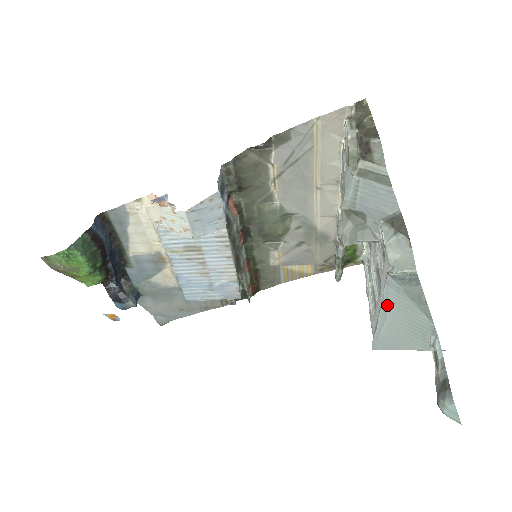
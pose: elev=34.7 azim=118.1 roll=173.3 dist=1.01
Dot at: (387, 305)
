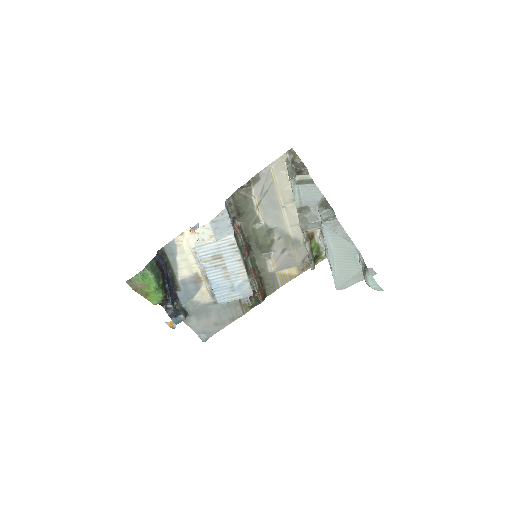
Dot at: (330, 246)
